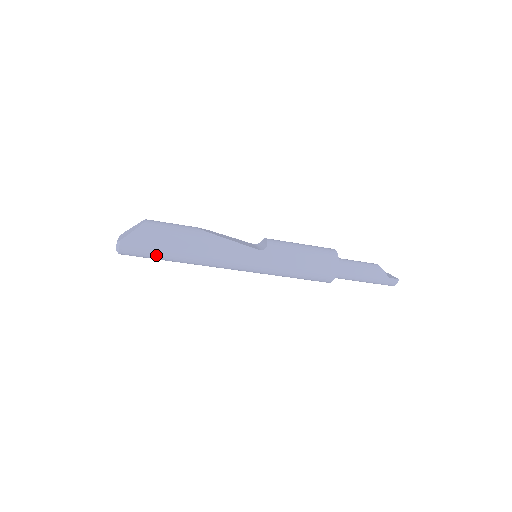
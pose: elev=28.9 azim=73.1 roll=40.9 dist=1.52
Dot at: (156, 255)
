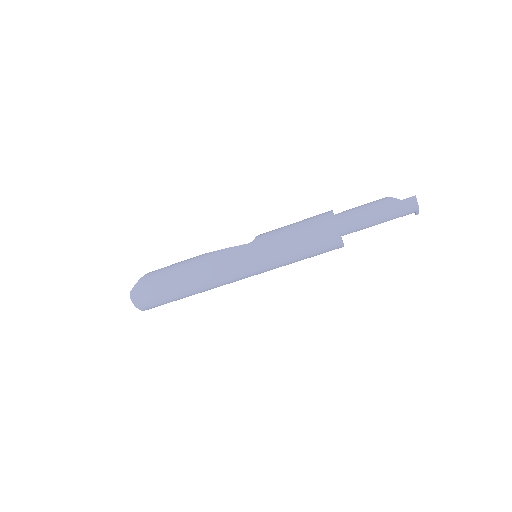
Dot at: (163, 293)
